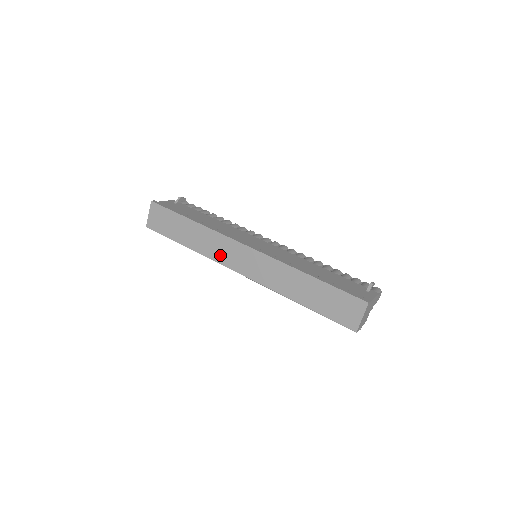
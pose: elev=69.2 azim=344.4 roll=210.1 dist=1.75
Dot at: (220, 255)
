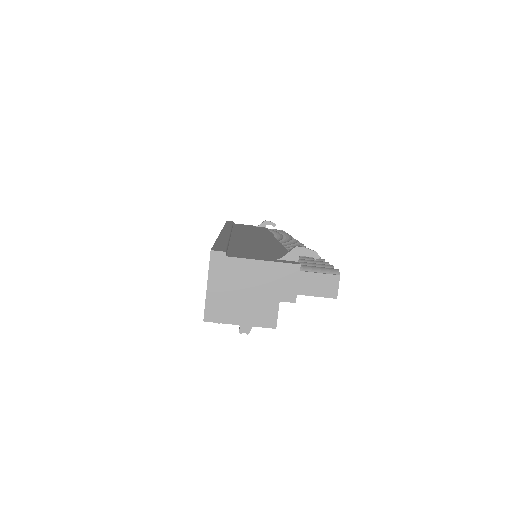
Dot at: occluded
